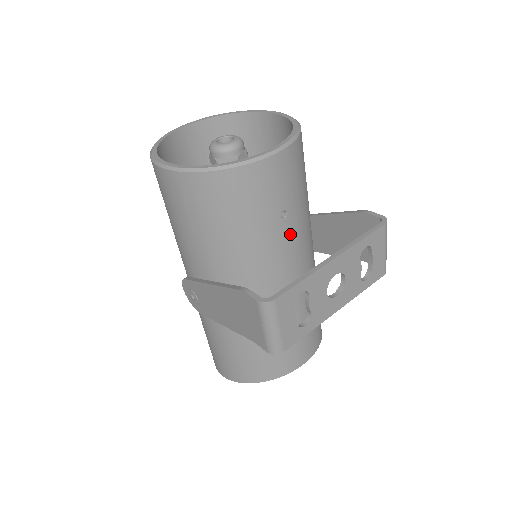
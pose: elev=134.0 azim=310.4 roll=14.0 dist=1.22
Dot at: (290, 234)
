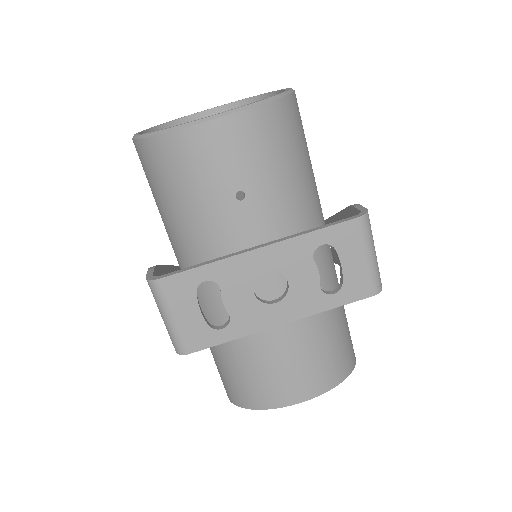
Dot at: (255, 223)
